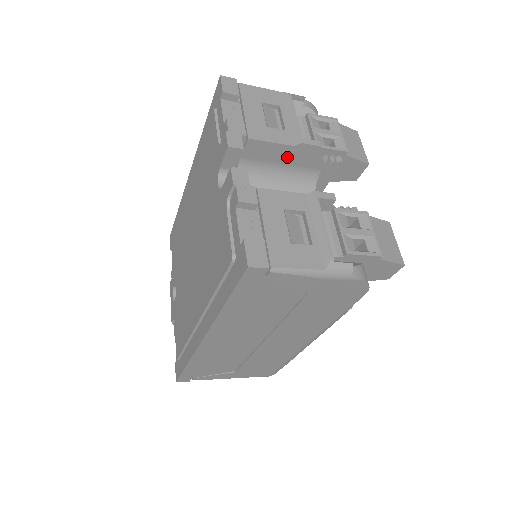
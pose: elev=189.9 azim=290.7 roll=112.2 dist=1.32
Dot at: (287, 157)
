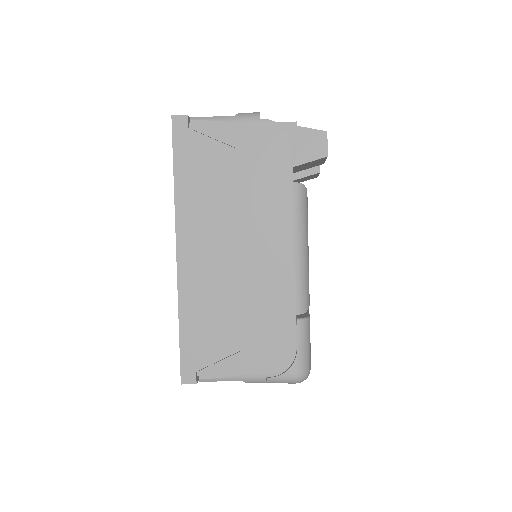
Dot at: occluded
